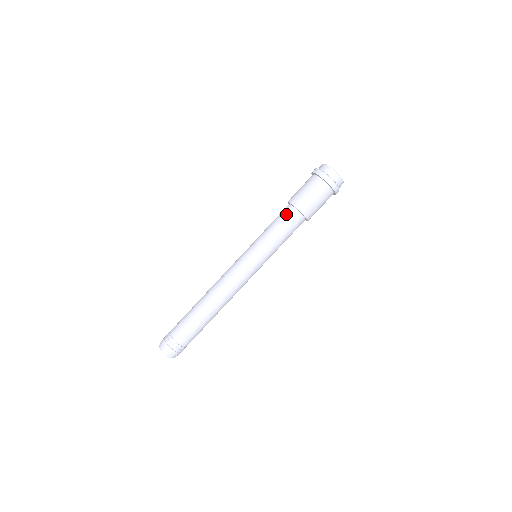
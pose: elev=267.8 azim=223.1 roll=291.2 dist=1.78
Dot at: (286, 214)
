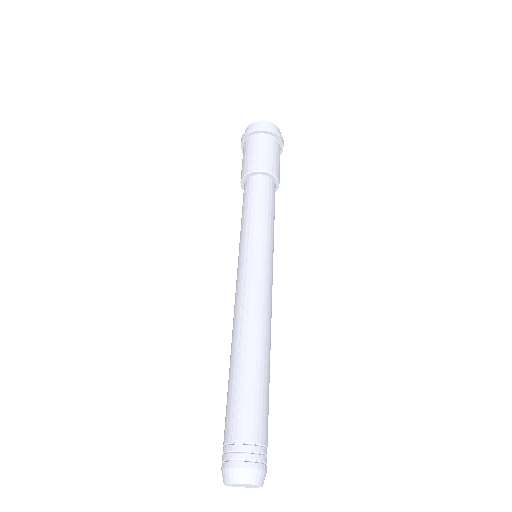
Dot at: (243, 194)
